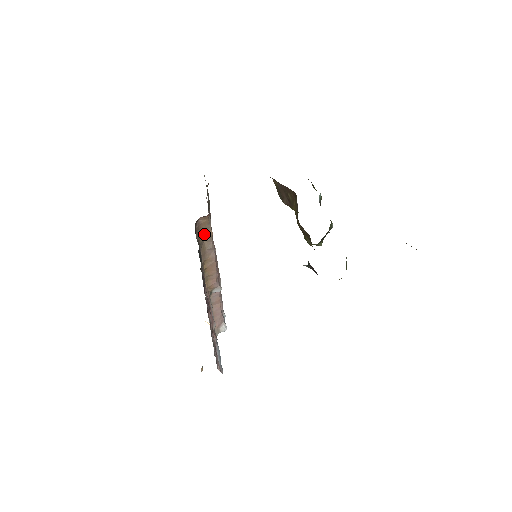
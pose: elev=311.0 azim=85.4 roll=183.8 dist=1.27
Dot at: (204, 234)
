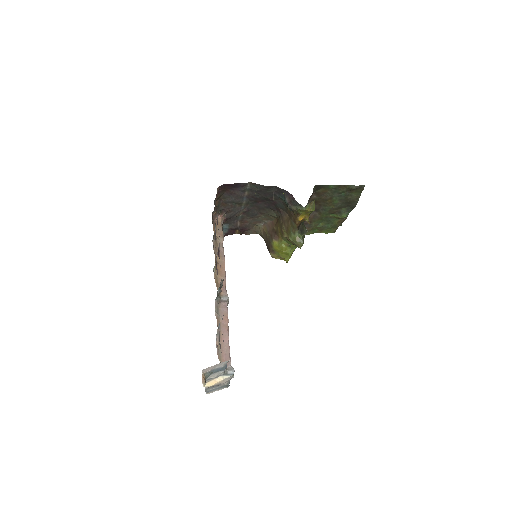
Dot at: (217, 233)
